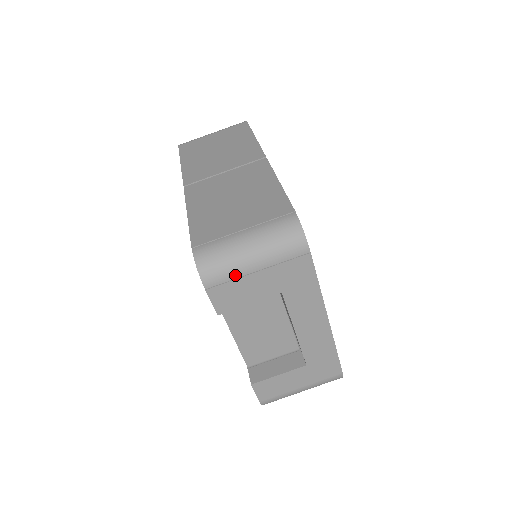
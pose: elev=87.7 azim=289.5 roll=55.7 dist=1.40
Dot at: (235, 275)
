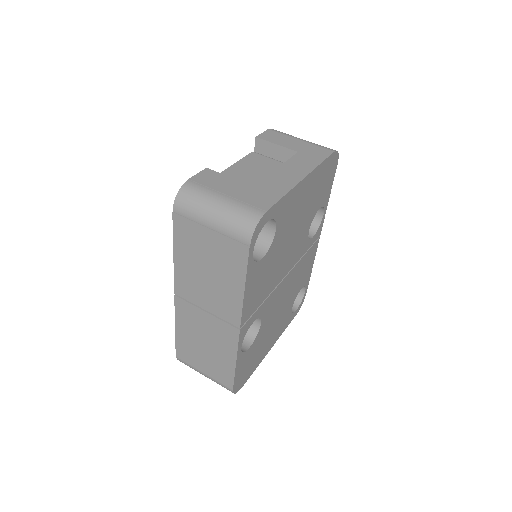
Dot at: (288, 136)
